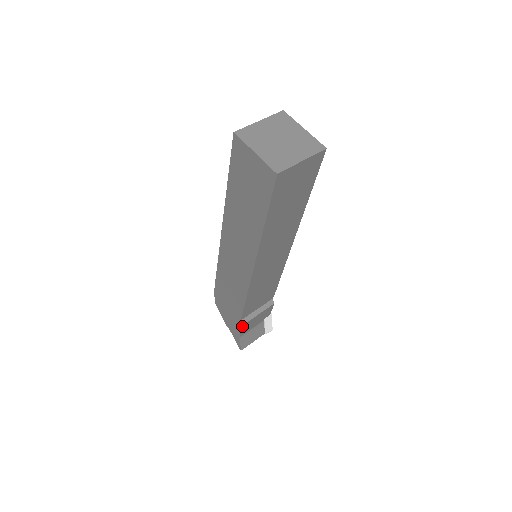
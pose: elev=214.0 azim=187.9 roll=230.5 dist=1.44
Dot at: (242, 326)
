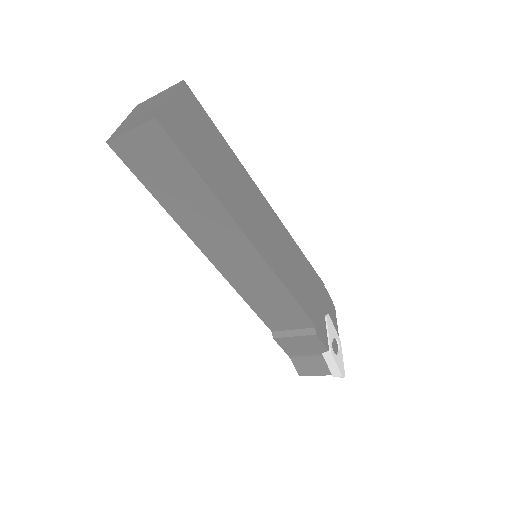
Dot at: (275, 339)
